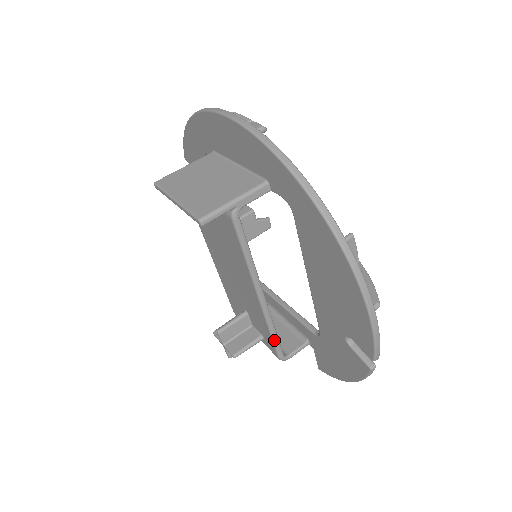
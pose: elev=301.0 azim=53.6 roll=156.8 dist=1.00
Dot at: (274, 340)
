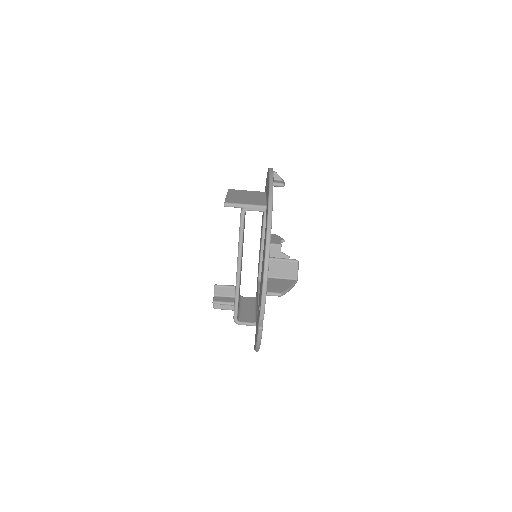
Dot at: (235, 303)
